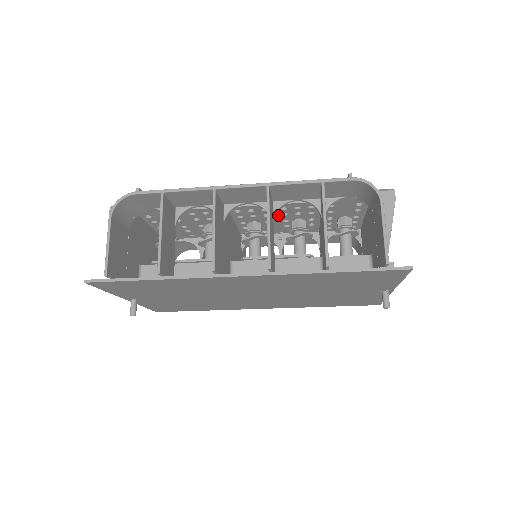
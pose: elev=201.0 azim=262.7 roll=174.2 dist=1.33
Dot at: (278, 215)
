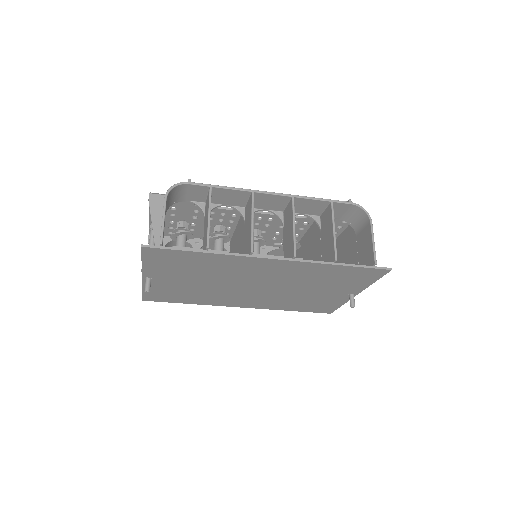
Dot at: (276, 227)
